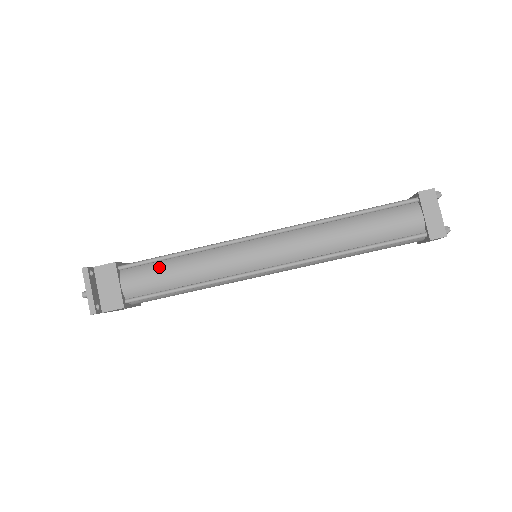
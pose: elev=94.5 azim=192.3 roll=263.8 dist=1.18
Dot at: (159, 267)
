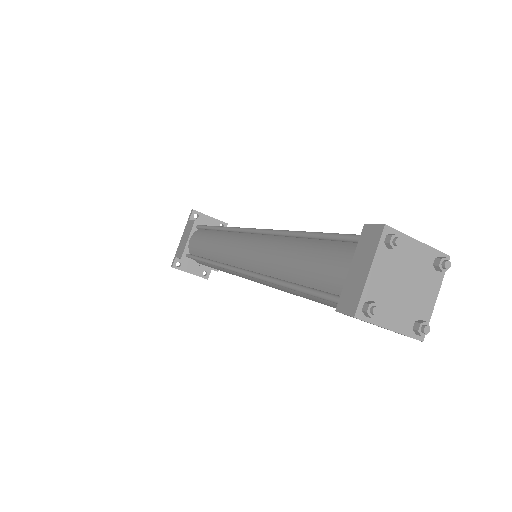
Dot at: (205, 264)
